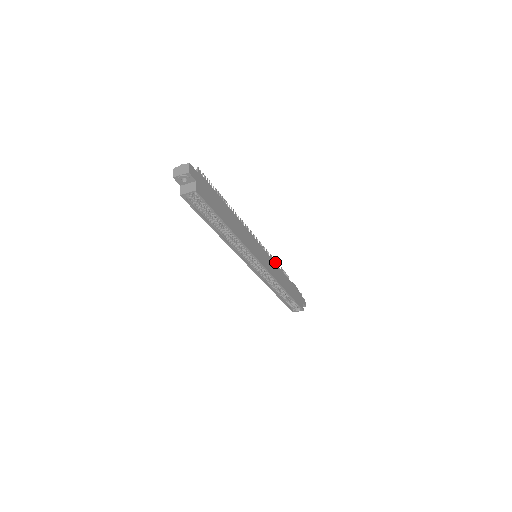
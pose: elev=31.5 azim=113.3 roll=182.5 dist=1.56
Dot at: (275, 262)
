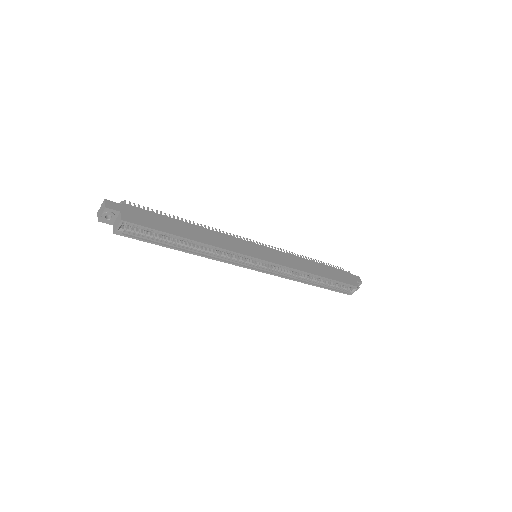
Dot at: (290, 253)
